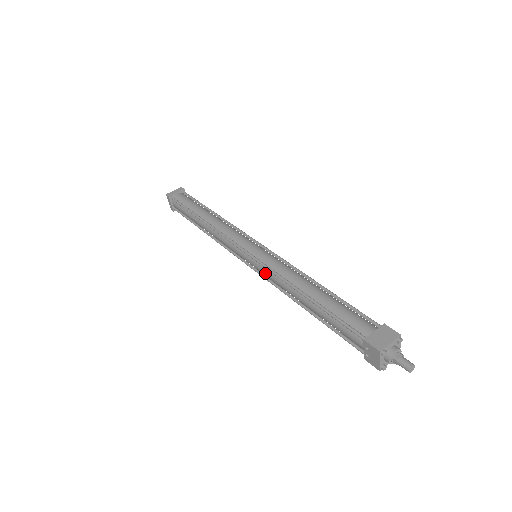
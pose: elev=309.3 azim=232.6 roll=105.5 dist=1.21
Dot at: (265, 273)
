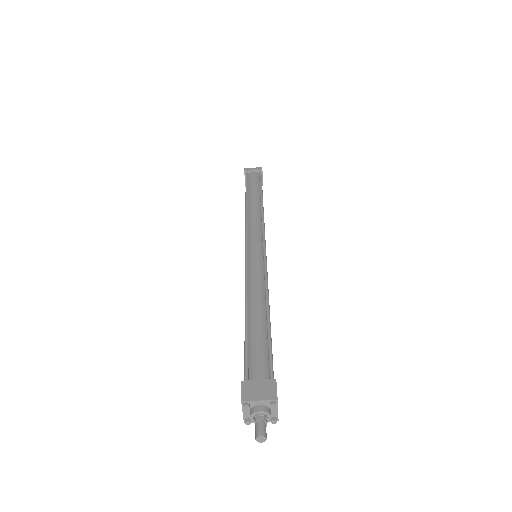
Dot at: occluded
